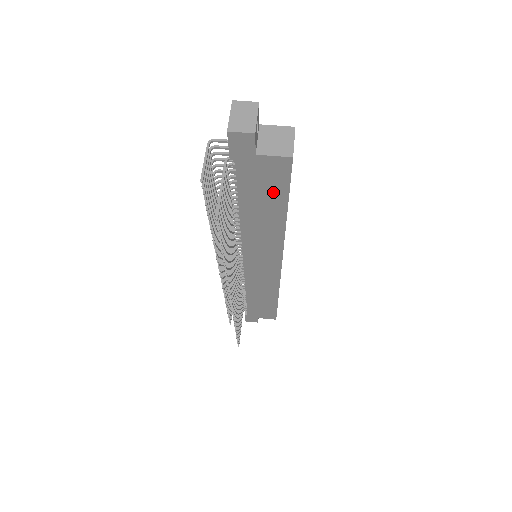
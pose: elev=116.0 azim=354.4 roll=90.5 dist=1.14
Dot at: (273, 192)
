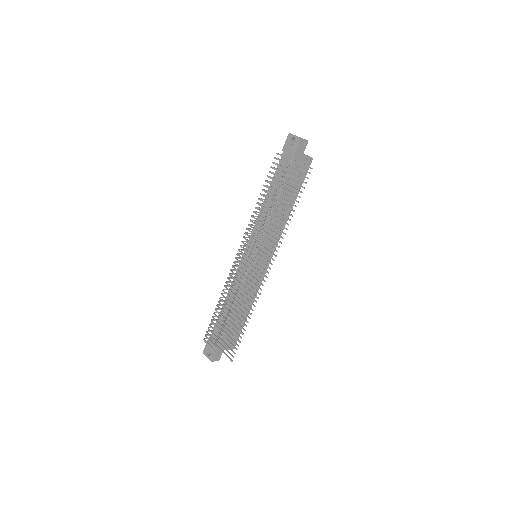
Dot at: (297, 183)
